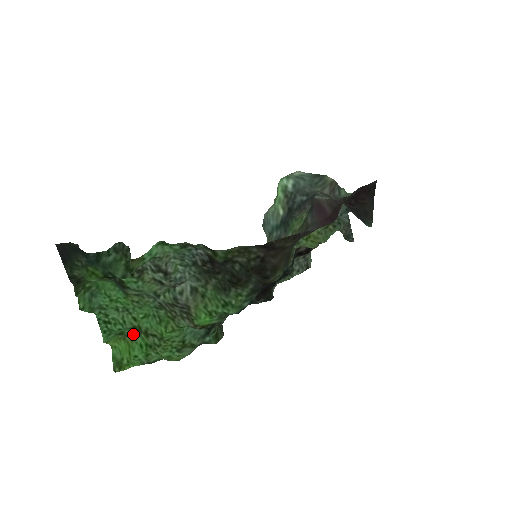
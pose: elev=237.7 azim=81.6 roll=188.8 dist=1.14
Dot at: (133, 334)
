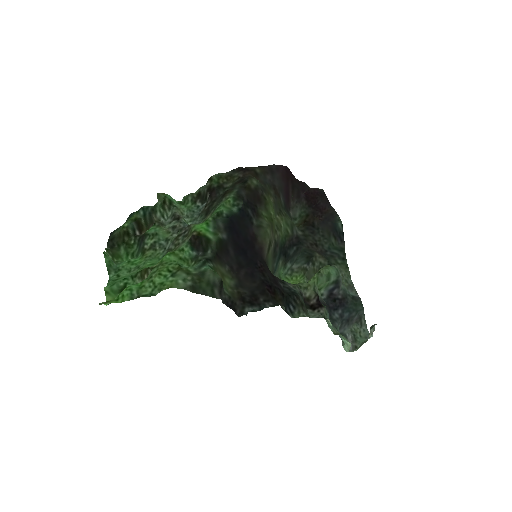
Dot at: occluded
